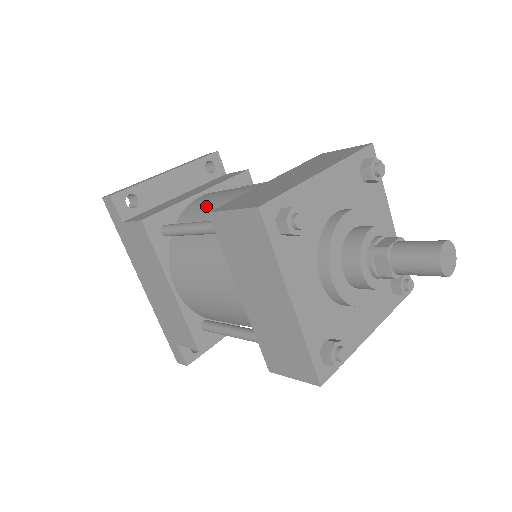
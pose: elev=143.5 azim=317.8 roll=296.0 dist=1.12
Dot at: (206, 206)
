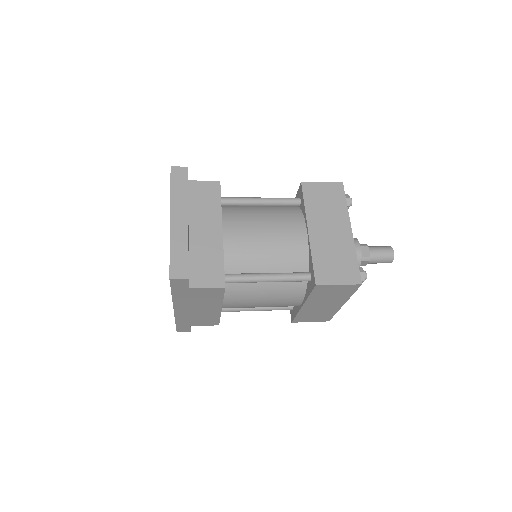
Dot at: (254, 252)
